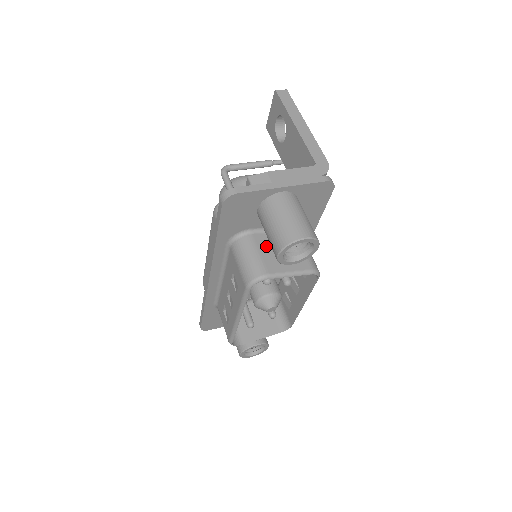
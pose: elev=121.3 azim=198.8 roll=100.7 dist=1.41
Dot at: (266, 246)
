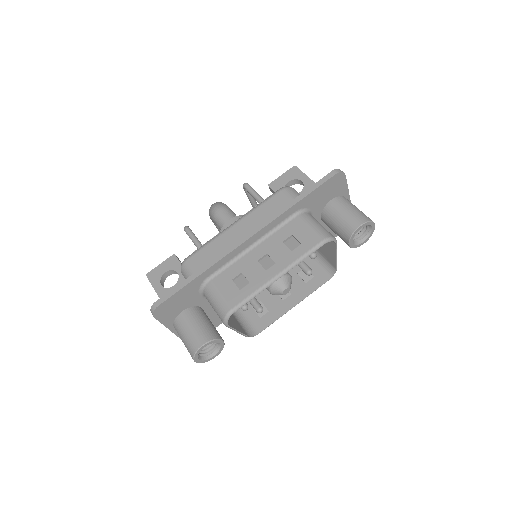
Dot at: occluded
